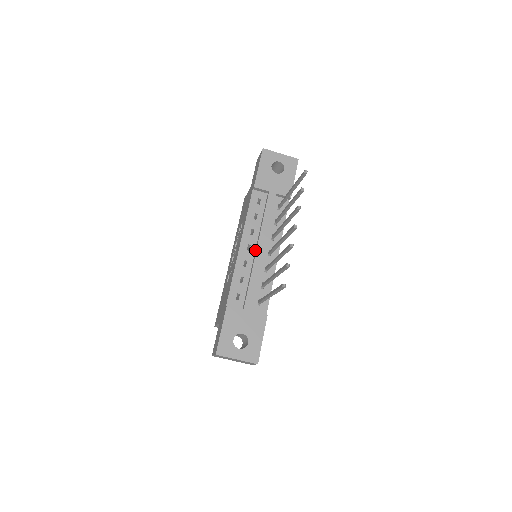
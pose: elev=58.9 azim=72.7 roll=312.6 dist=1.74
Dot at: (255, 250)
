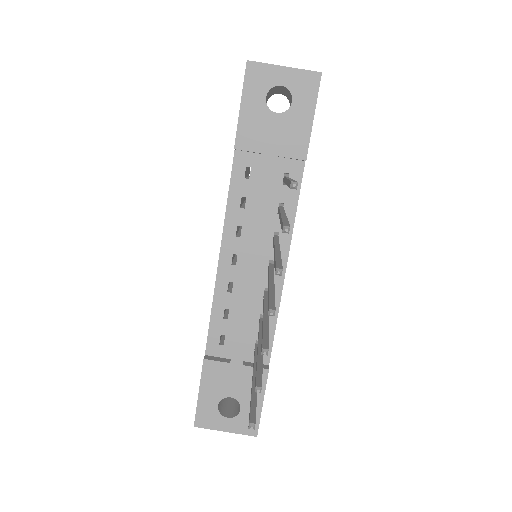
Dot at: (245, 263)
